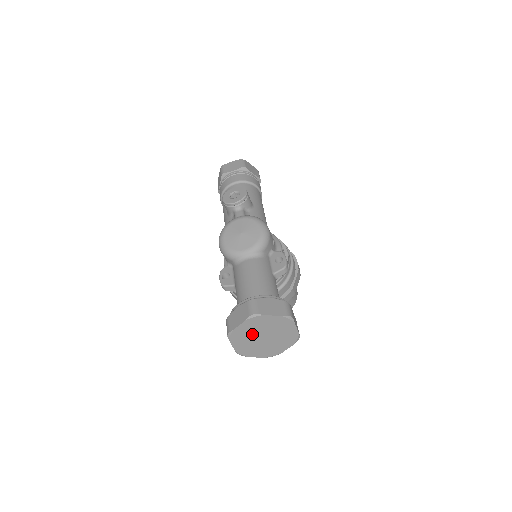
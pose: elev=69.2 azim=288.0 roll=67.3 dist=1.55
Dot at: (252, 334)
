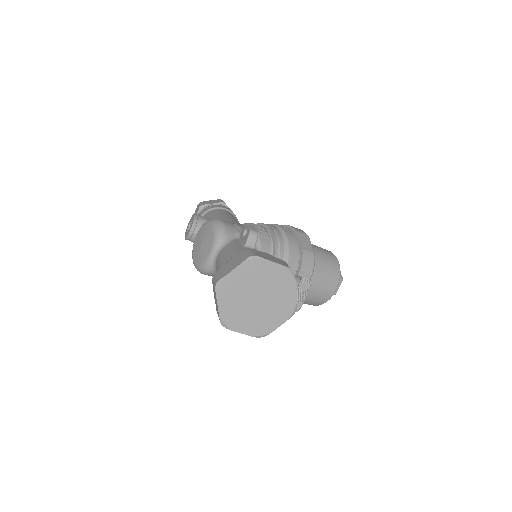
Dot at: (242, 305)
